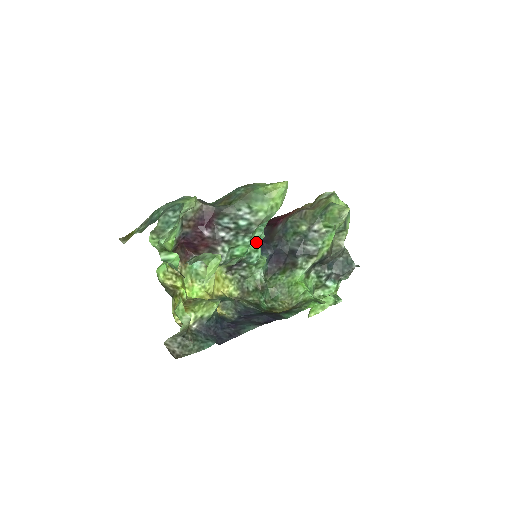
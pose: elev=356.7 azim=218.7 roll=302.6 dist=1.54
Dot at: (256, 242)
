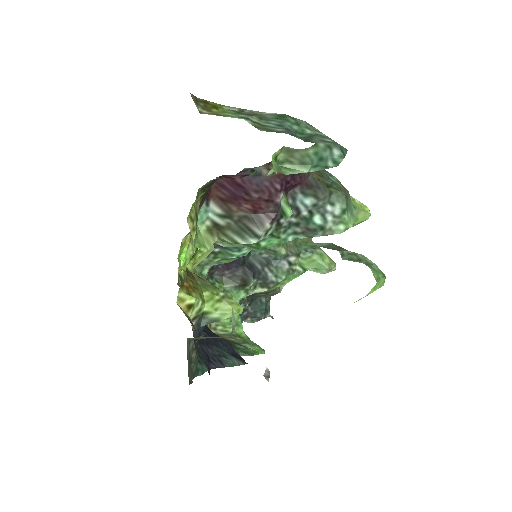
Dot at: occluded
